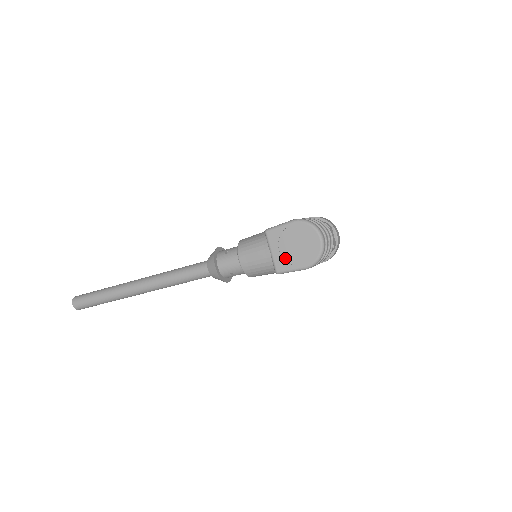
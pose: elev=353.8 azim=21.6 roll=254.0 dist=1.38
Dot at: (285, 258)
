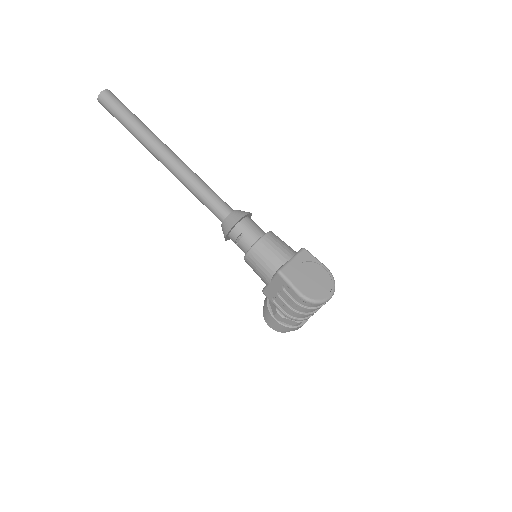
Dot at: (296, 273)
